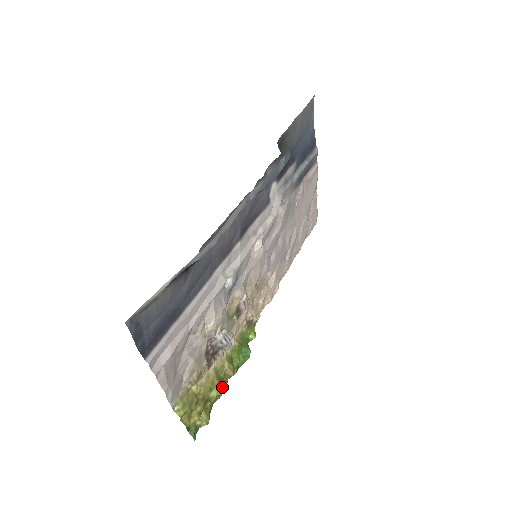
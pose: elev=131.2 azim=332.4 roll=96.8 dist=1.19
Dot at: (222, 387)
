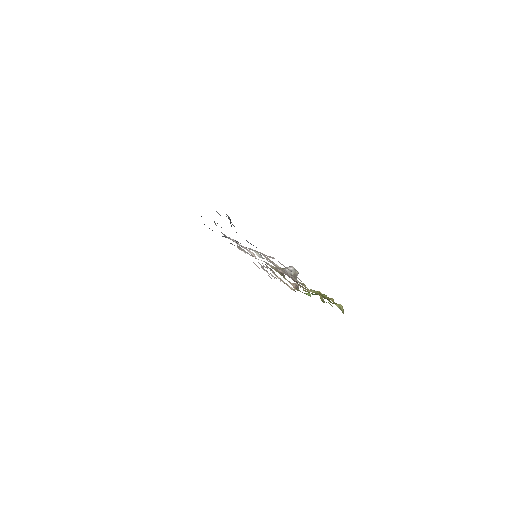
Dot at: occluded
